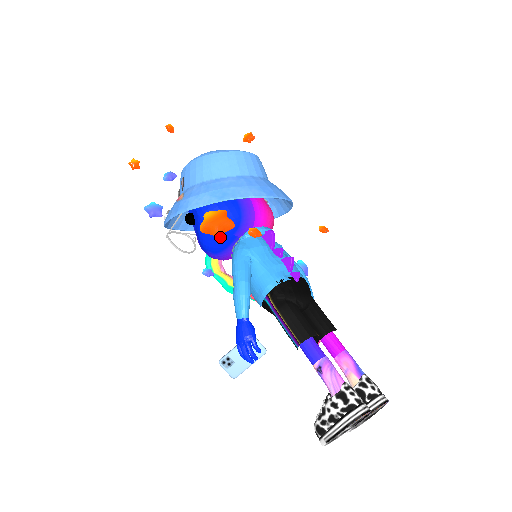
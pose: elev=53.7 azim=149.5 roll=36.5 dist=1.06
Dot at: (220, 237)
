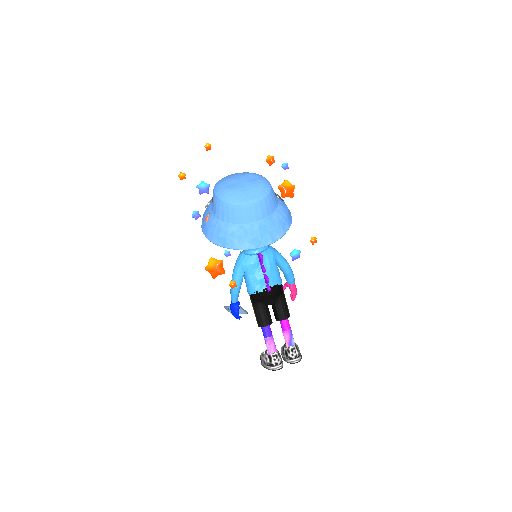
Dot at: occluded
